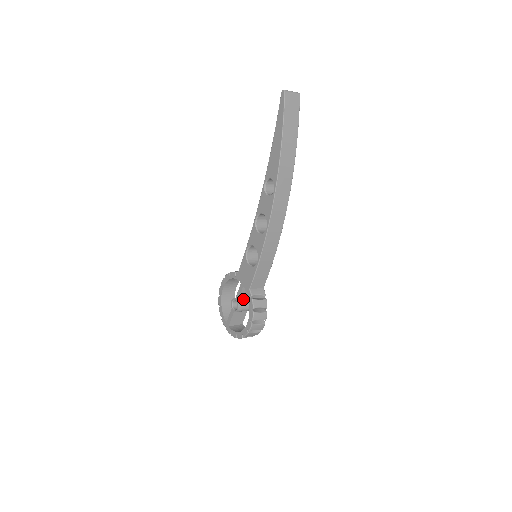
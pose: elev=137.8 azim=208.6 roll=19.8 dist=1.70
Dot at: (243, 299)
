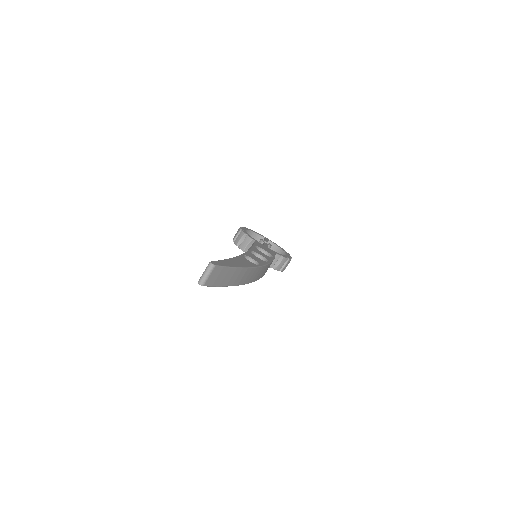
Dot at: occluded
